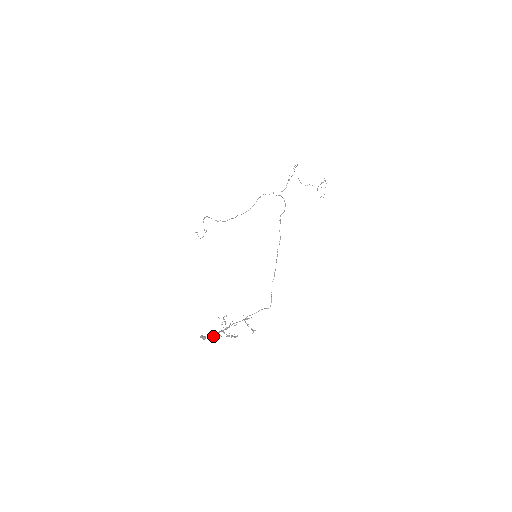
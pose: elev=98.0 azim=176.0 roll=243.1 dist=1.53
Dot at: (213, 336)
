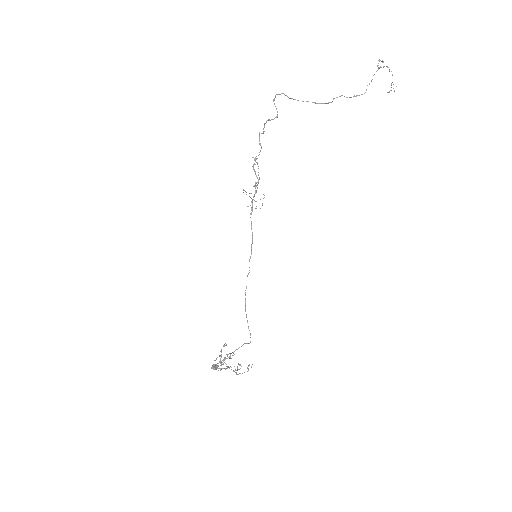
Dot at: occluded
